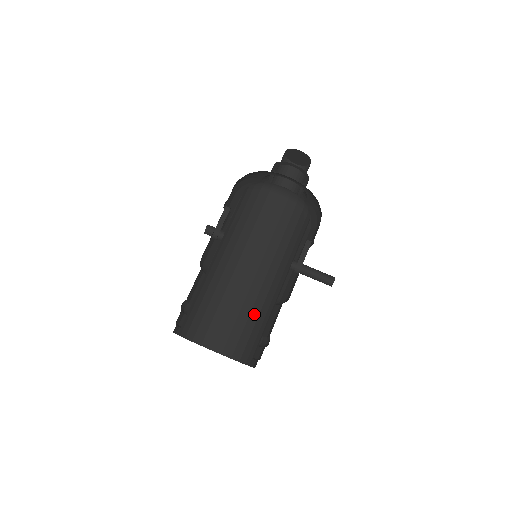
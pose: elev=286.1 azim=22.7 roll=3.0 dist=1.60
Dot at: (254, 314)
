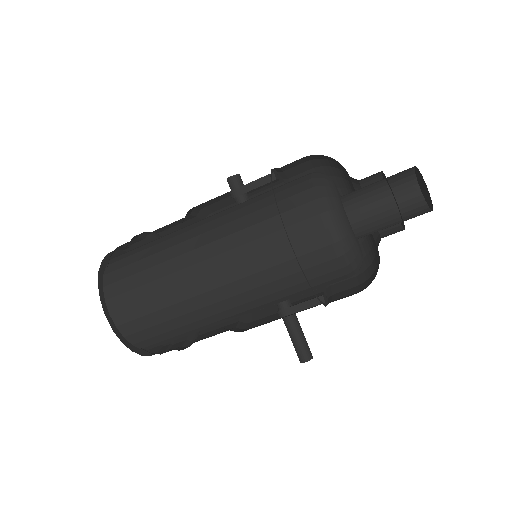
Dot at: (180, 321)
